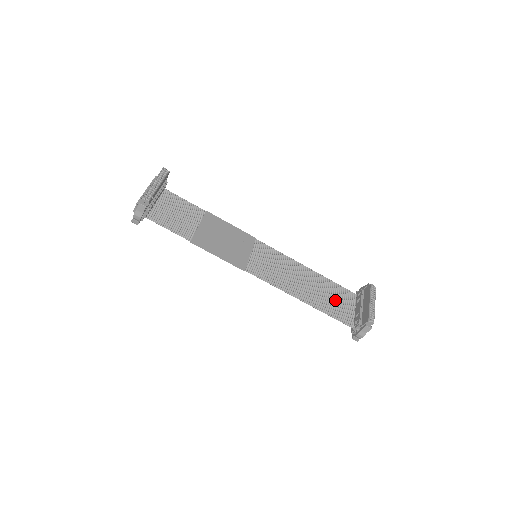
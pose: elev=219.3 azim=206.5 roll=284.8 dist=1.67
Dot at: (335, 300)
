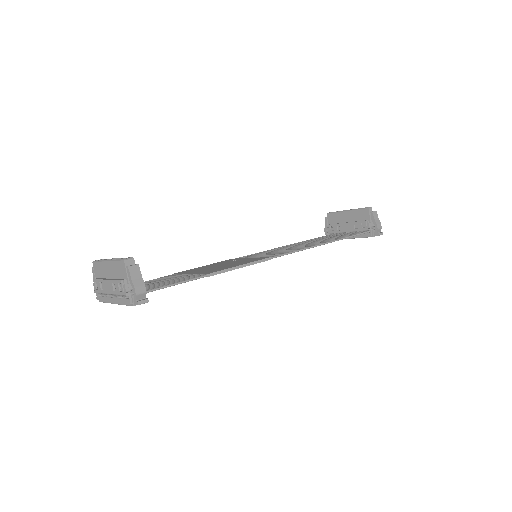
Dot at: (332, 237)
